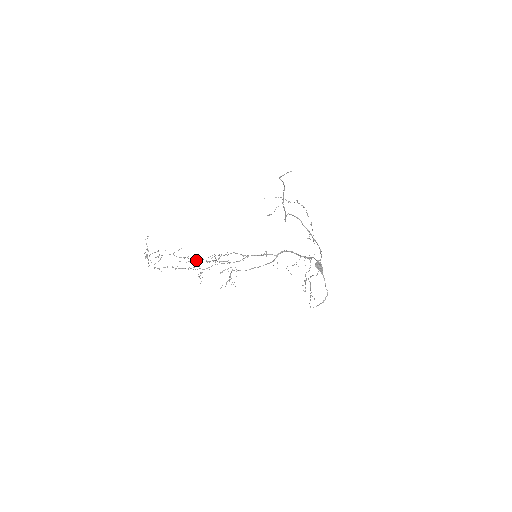
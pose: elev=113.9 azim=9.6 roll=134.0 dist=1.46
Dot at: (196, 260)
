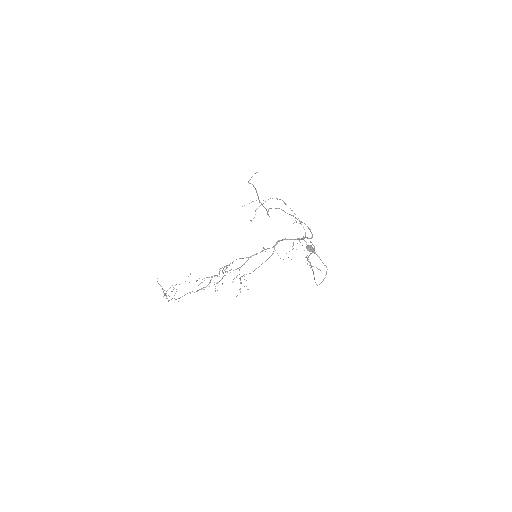
Dot at: occluded
